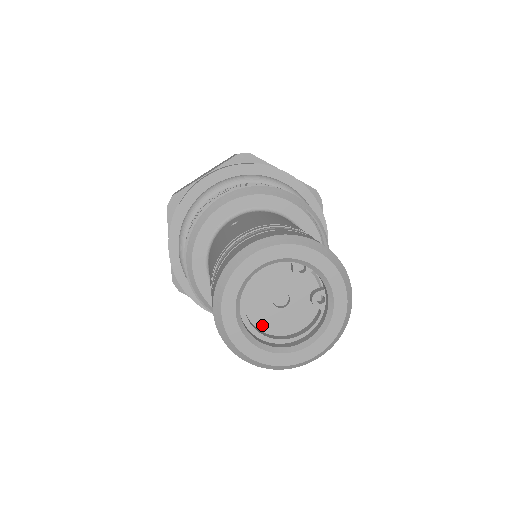
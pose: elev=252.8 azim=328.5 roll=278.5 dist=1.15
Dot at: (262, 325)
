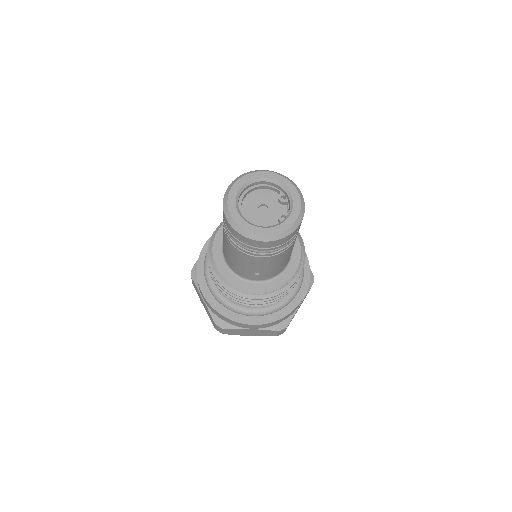
Dot at: (245, 214)
